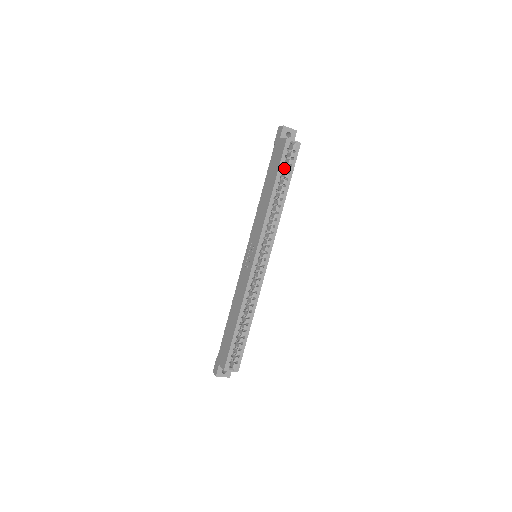
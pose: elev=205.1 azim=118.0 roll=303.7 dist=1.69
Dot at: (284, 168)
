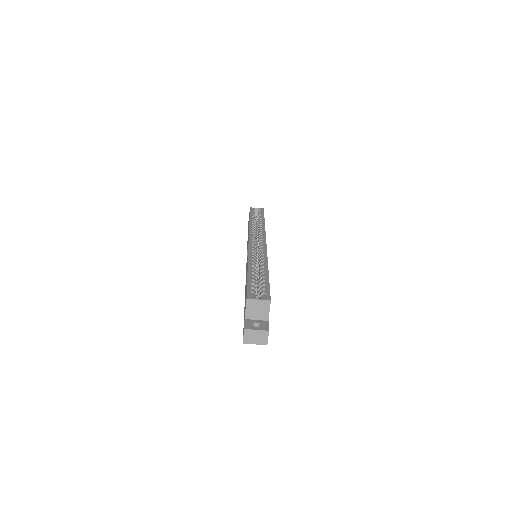
Dot at: occluded
